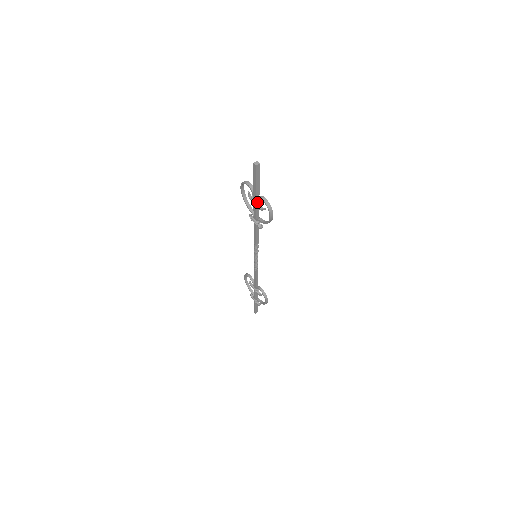
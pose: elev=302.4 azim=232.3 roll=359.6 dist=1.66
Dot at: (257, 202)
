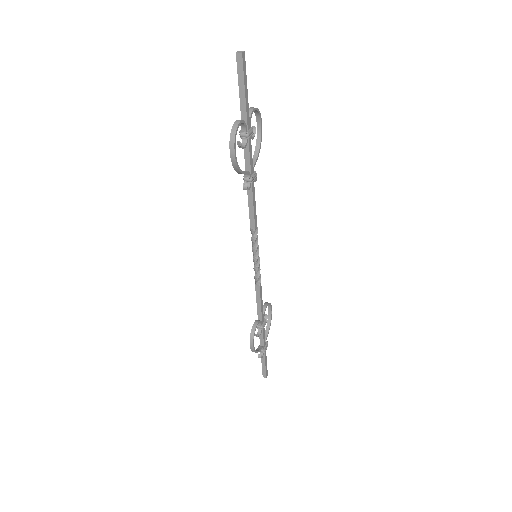
Dot at: (240, 131)
